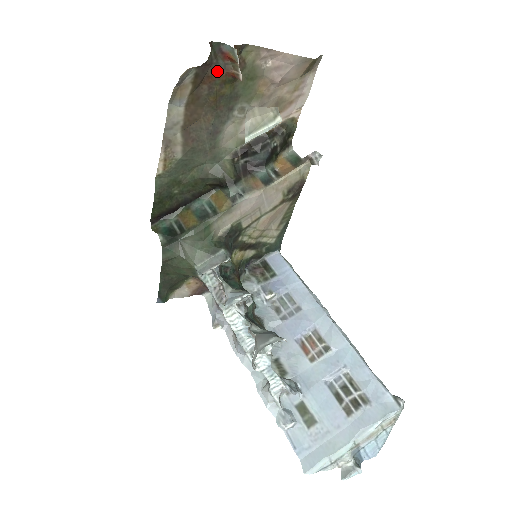
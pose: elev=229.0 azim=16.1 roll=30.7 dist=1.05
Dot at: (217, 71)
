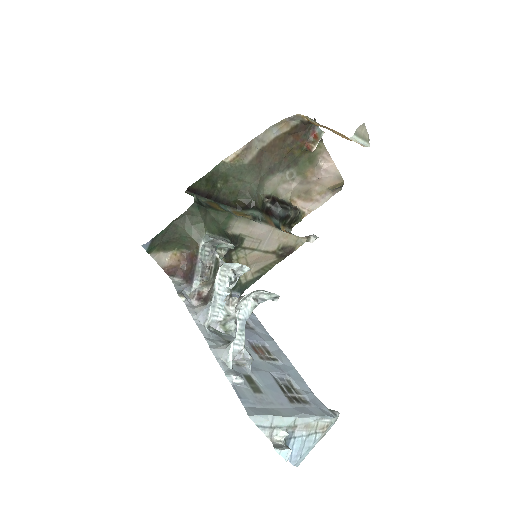
Dot at: (303, 137)
